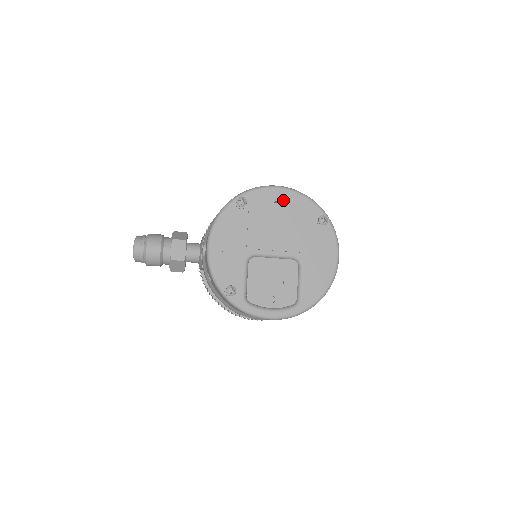
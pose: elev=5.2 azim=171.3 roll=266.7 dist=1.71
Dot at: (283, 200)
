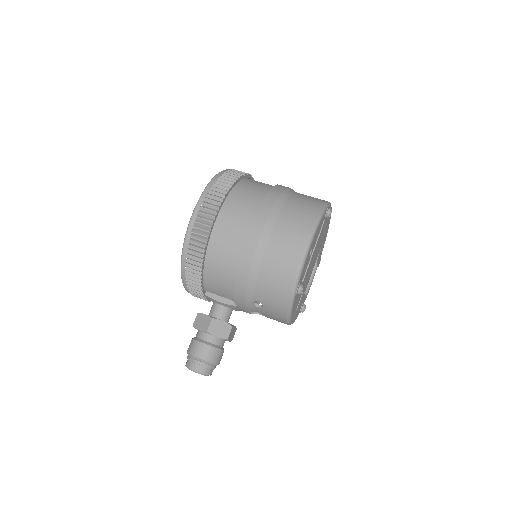
Dot at: (312, 246)
